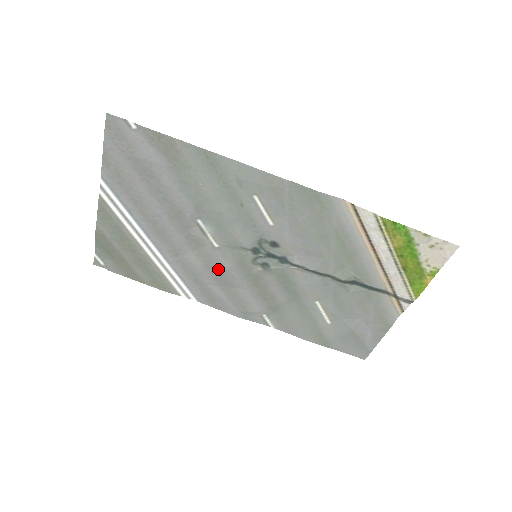
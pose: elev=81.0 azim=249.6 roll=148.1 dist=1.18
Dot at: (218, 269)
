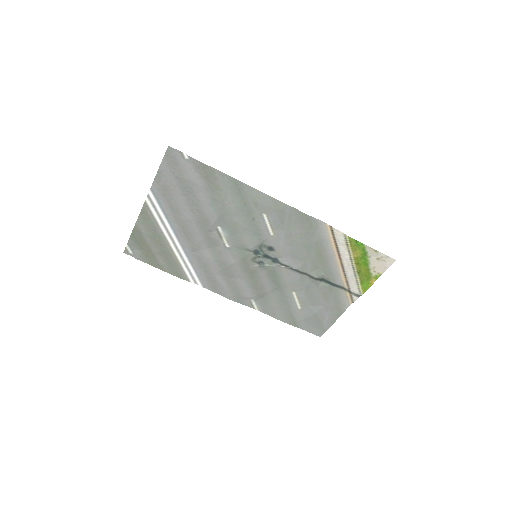
Dot at: (225, 263)
